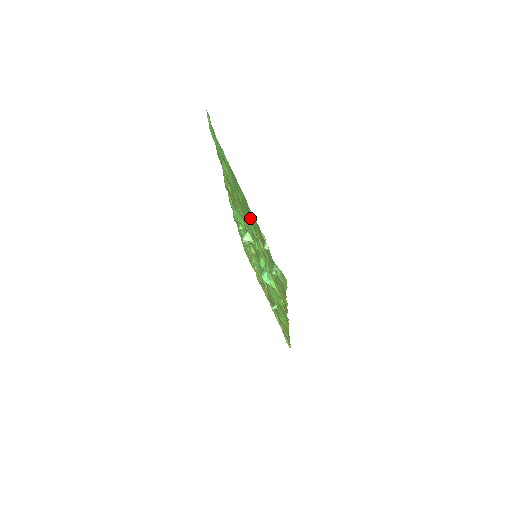
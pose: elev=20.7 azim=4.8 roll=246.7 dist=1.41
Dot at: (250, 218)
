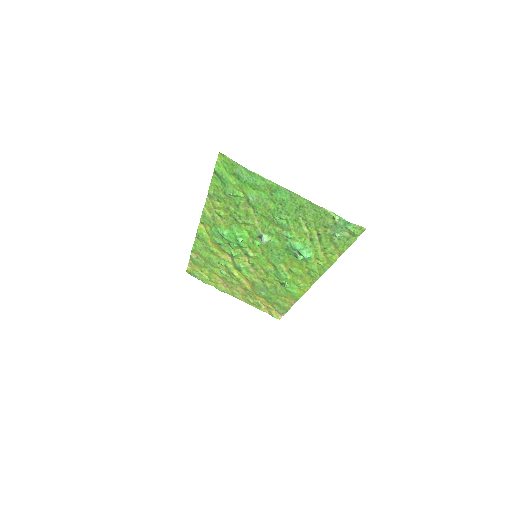
Dot at: (292, 214)
